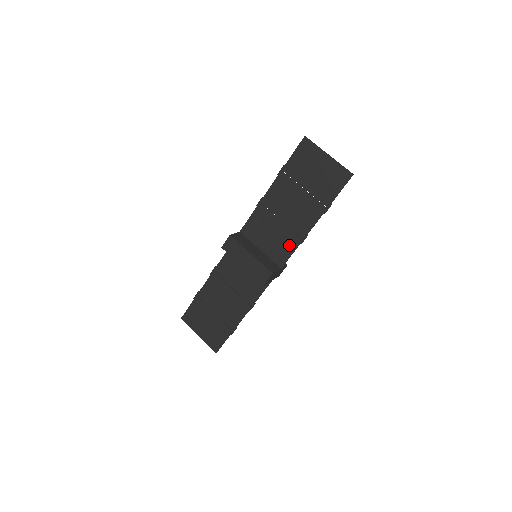
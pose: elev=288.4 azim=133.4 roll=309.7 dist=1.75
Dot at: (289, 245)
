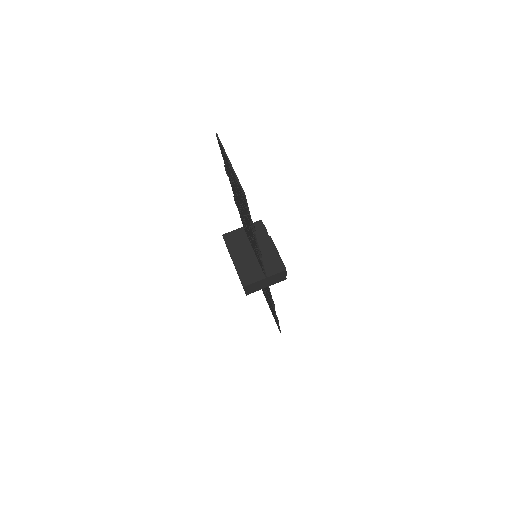
Dot at: (258, 256)
